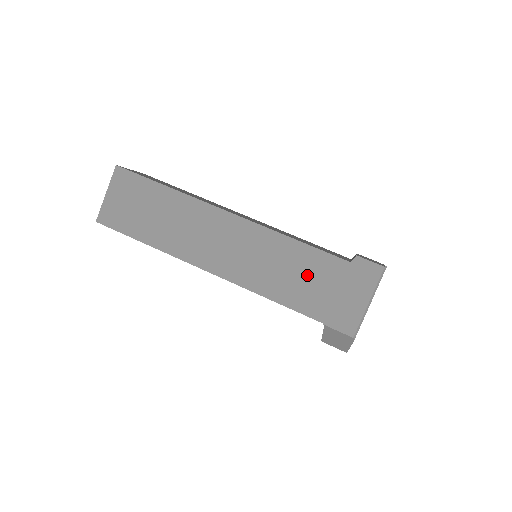
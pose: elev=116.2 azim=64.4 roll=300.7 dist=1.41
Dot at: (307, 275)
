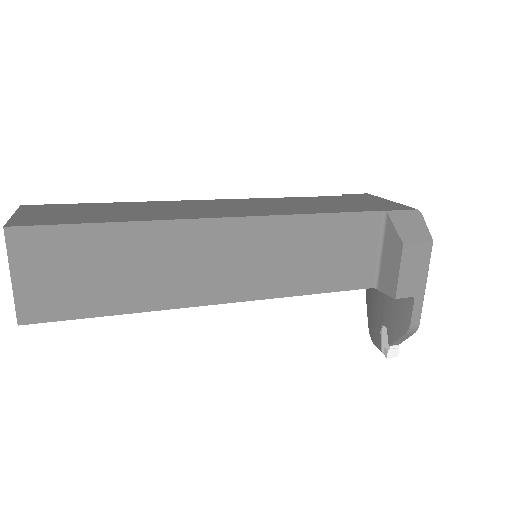
Dot at: (325, 203)
